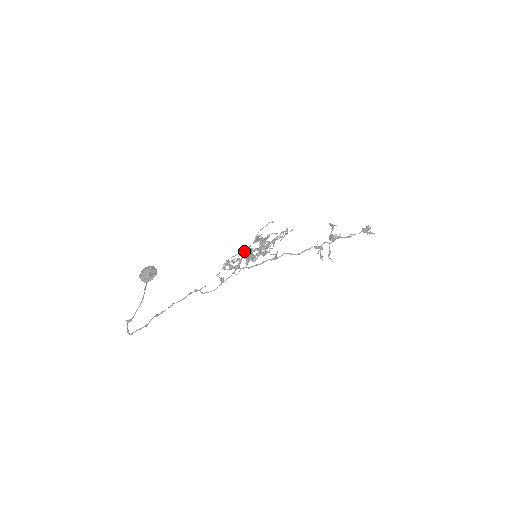
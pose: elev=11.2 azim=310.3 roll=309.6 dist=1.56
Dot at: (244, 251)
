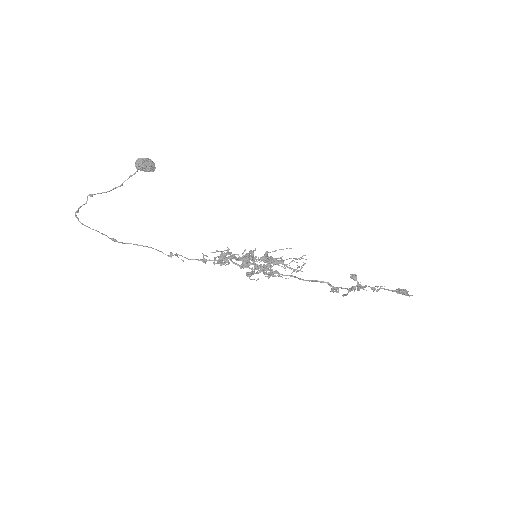
Dot at: (246, 253)
